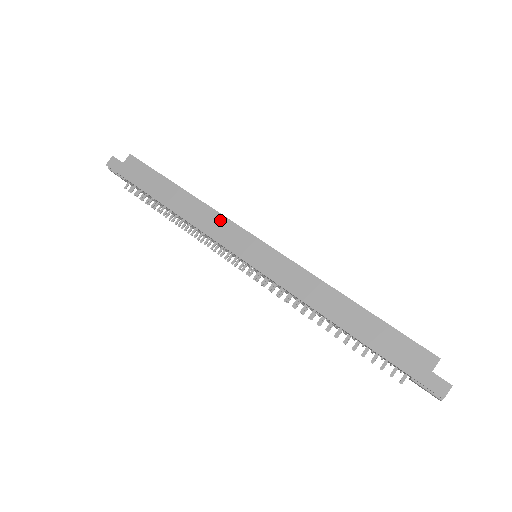
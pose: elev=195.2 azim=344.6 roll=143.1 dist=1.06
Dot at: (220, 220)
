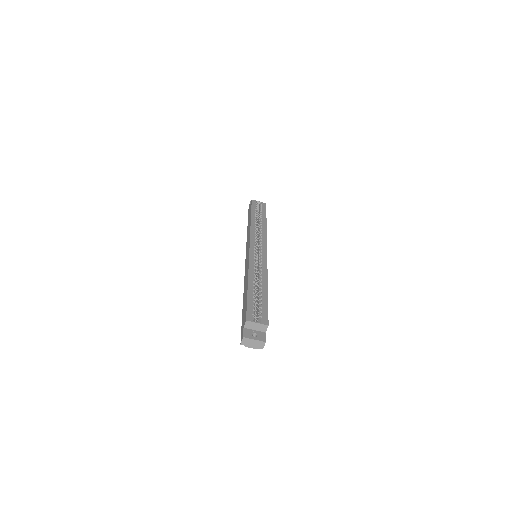
Dot at: (249, 236)
